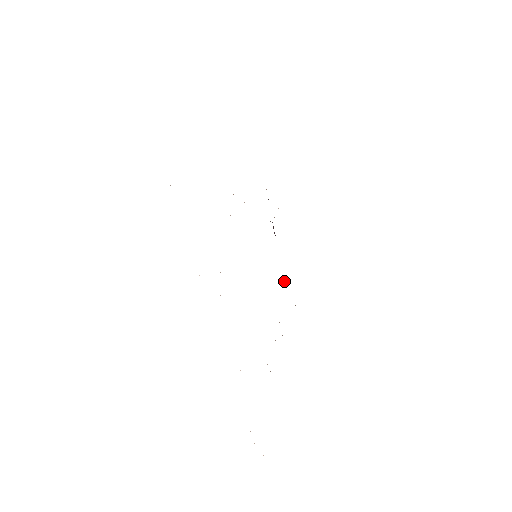
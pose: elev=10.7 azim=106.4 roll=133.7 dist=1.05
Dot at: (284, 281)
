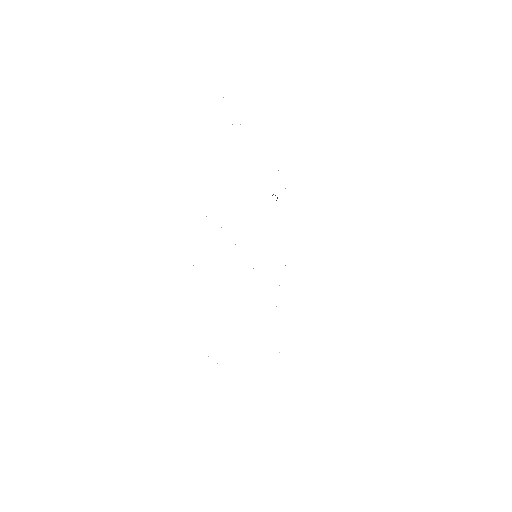
Dot at: occluded
